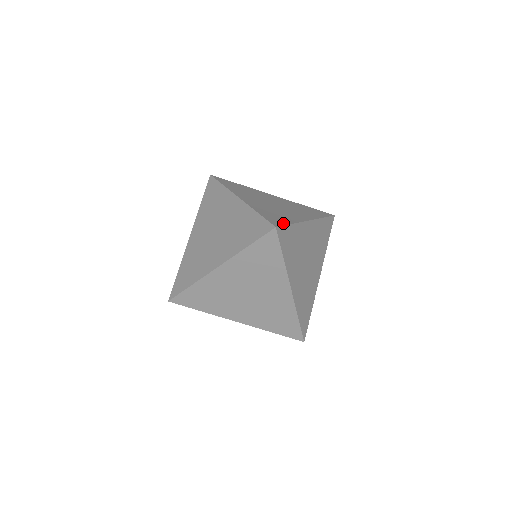
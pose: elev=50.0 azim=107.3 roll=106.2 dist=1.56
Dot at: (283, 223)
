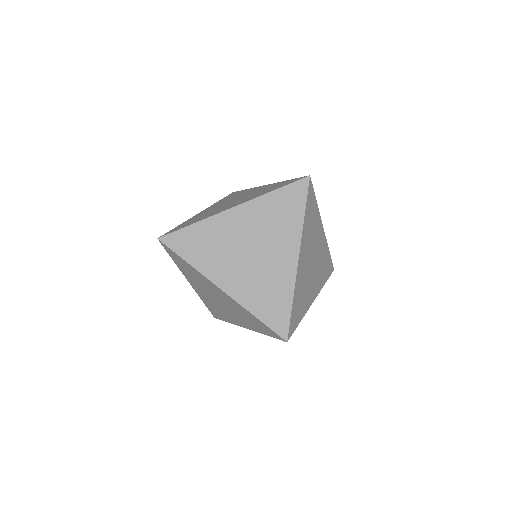
Dot at: occluded
